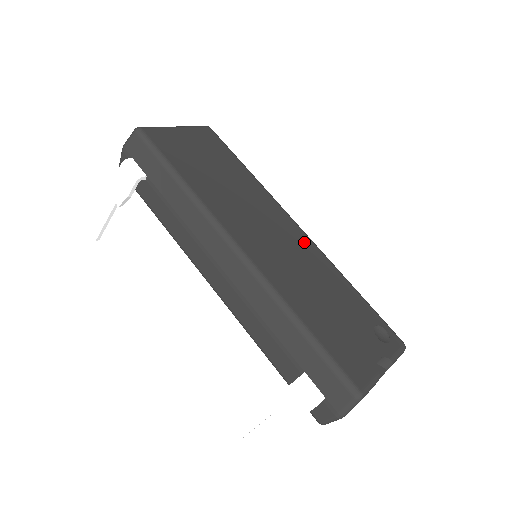
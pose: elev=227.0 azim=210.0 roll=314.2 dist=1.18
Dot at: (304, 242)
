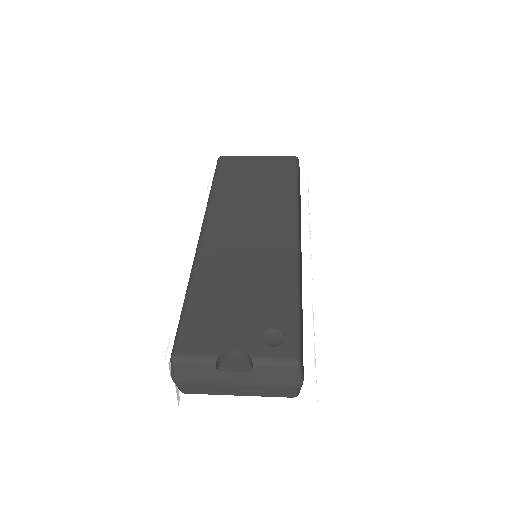
Dot at: (282, 245)
